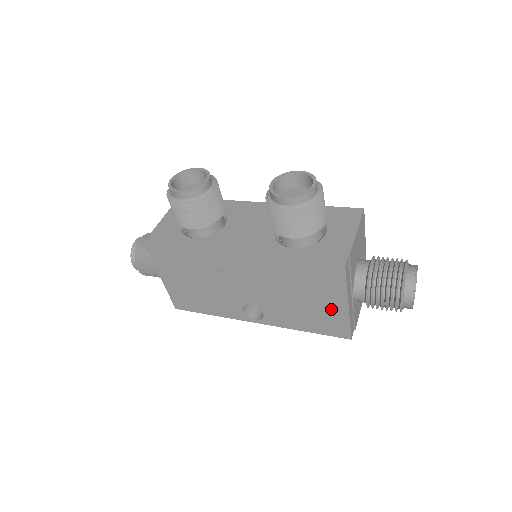
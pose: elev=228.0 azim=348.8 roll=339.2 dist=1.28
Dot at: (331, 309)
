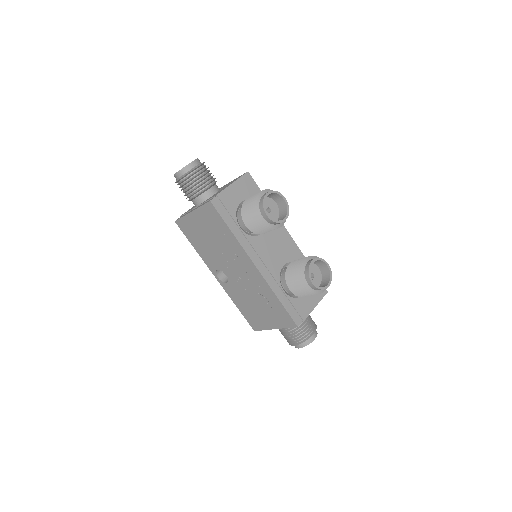
Dot at: (265, 320)
